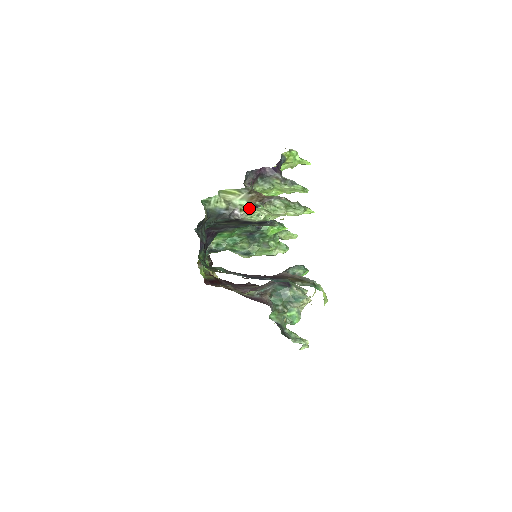
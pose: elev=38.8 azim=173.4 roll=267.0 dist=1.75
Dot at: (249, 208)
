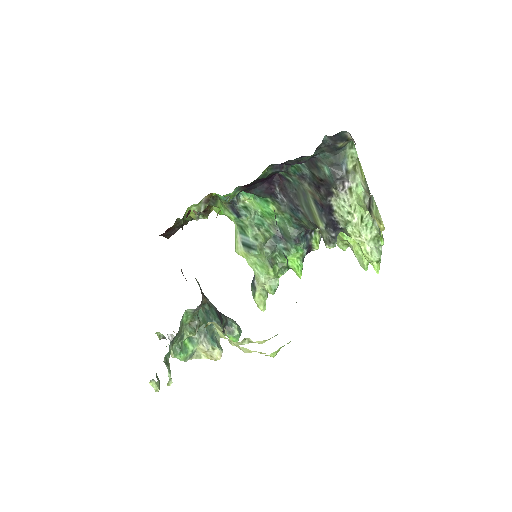
Dot at: (354, 198)
